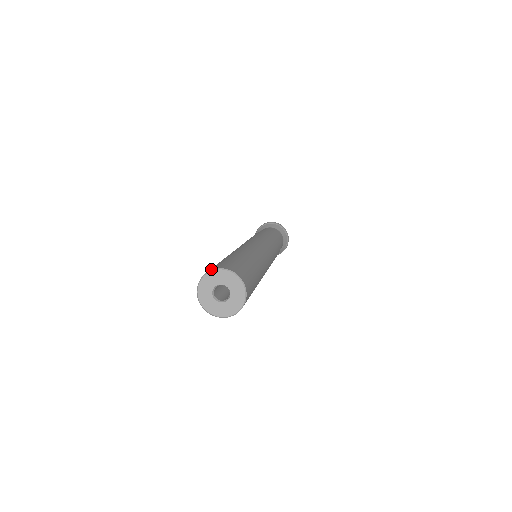
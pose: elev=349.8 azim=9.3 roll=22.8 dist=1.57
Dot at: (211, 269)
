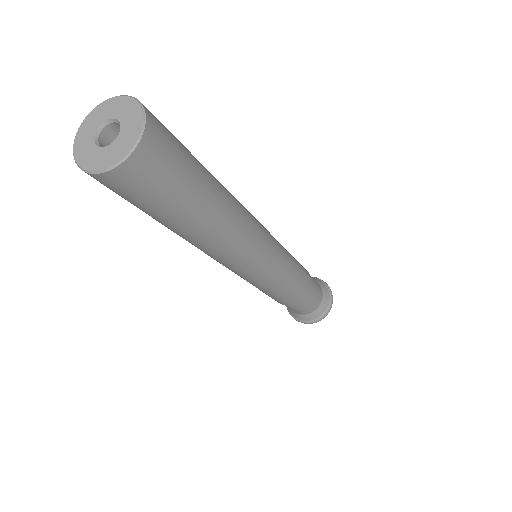
Dot at: (131, 98)
